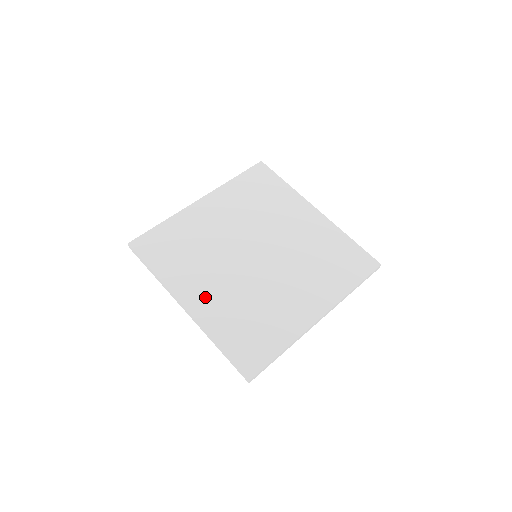
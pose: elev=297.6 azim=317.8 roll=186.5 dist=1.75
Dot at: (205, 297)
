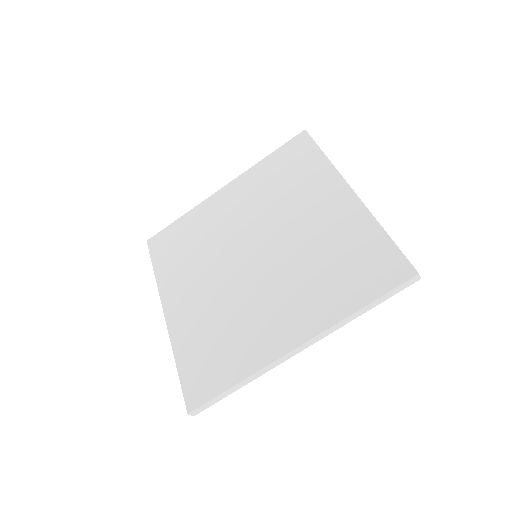
Dot at: (185, 304)
